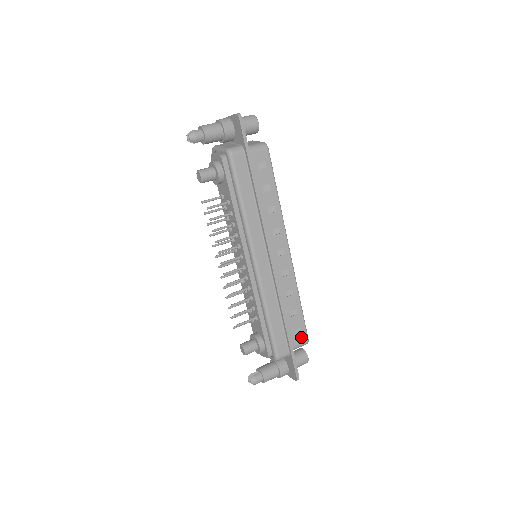
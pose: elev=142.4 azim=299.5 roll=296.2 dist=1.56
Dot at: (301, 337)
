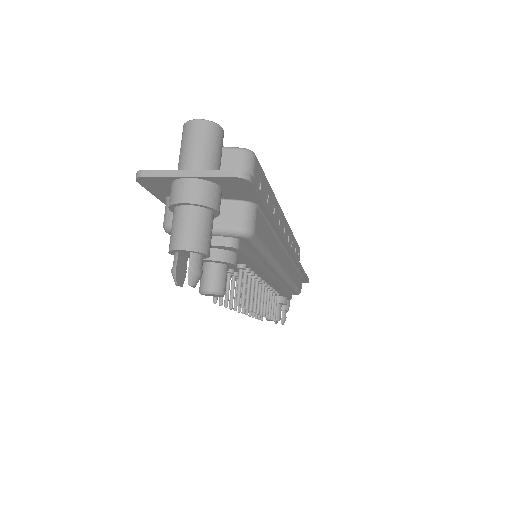
Dot at: (299, 255)
